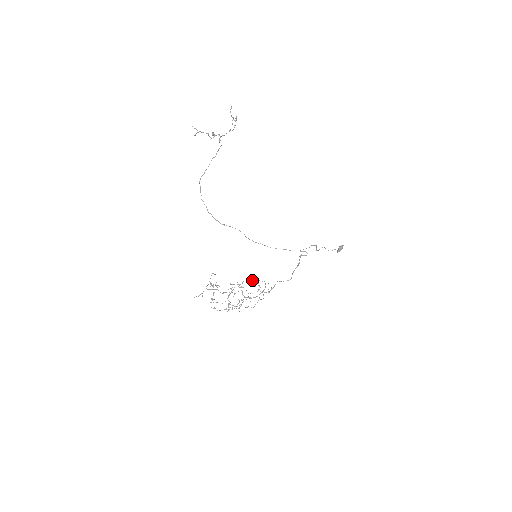
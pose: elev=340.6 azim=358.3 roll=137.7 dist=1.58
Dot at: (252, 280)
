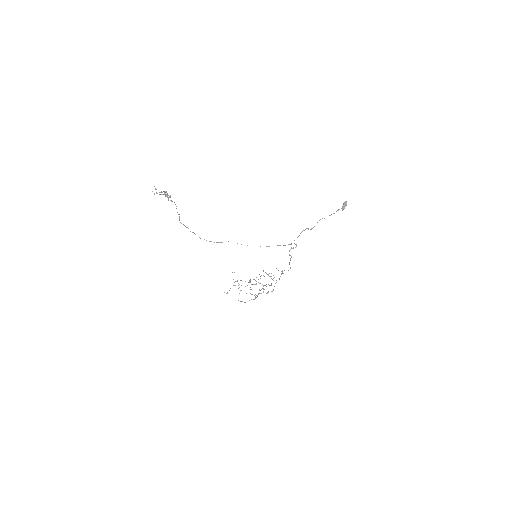
Dot at: occluded
